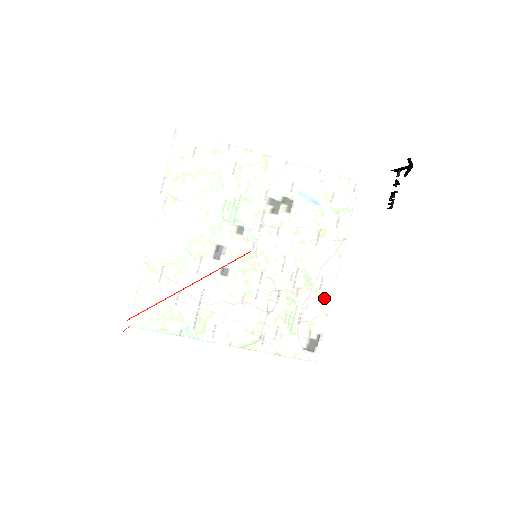
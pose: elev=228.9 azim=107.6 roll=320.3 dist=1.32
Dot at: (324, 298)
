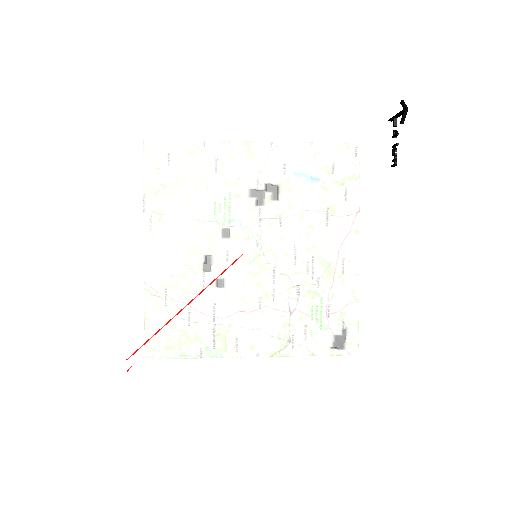
Dot at: (341, 286)
